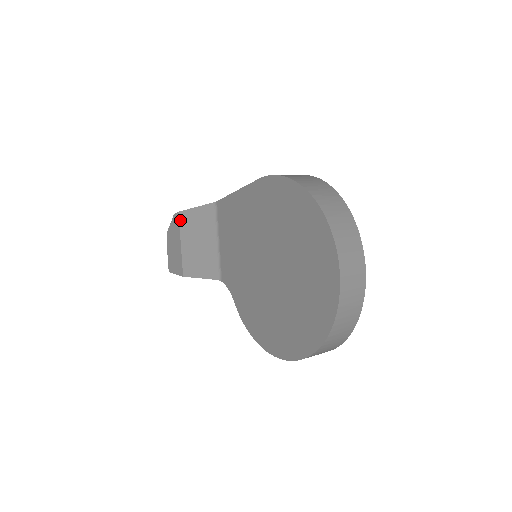
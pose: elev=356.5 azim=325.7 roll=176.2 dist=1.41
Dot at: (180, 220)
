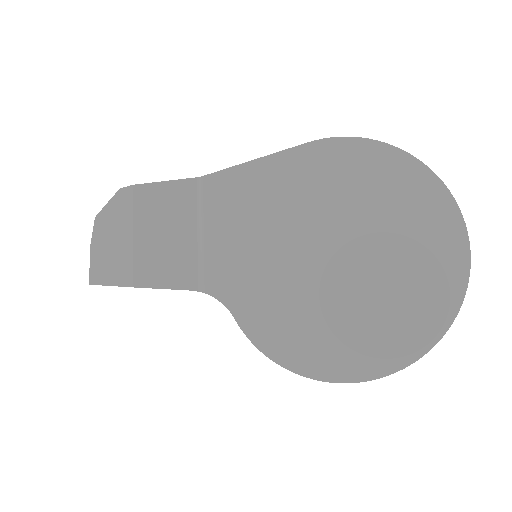
Dot at: (135, 197)
